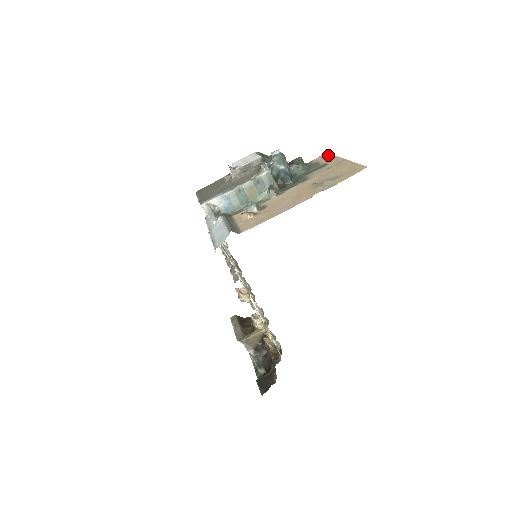
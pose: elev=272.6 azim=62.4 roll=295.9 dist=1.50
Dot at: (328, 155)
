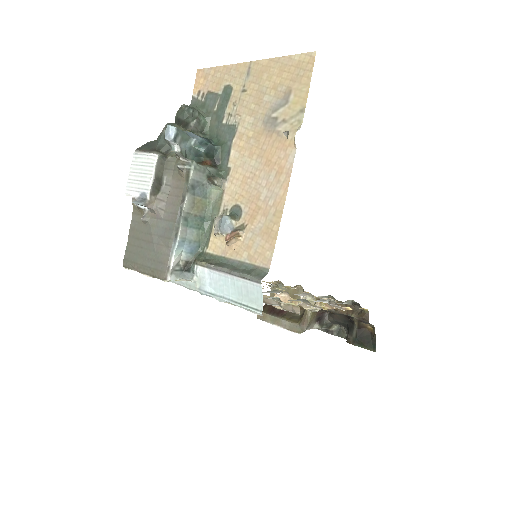
Dot at: (207, 72)
